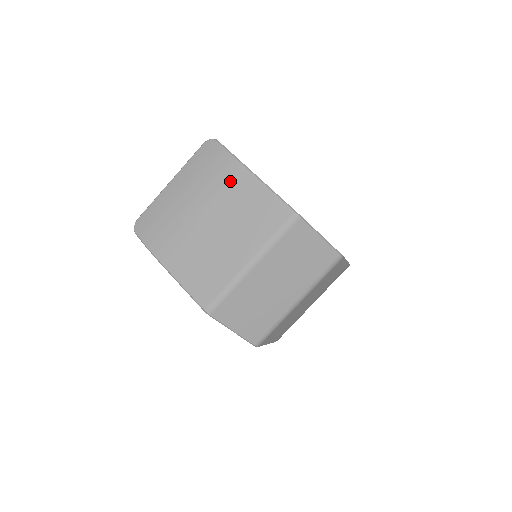
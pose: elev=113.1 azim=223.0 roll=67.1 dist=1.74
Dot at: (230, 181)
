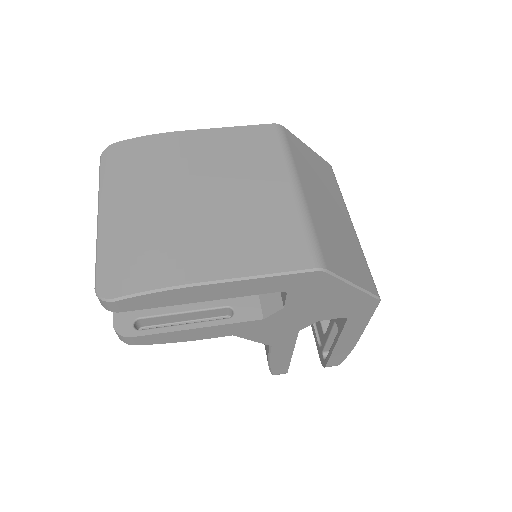
Dot at: (179, 150)
